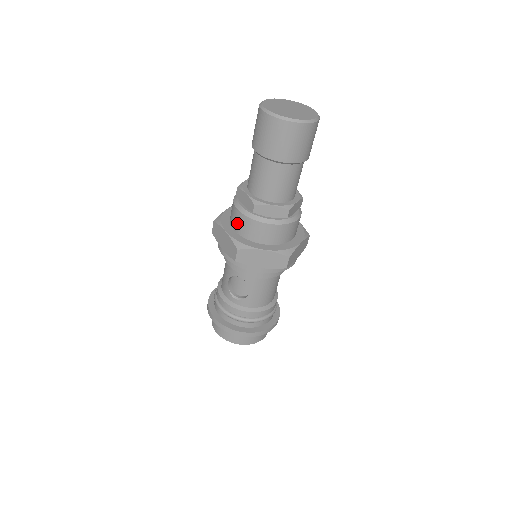
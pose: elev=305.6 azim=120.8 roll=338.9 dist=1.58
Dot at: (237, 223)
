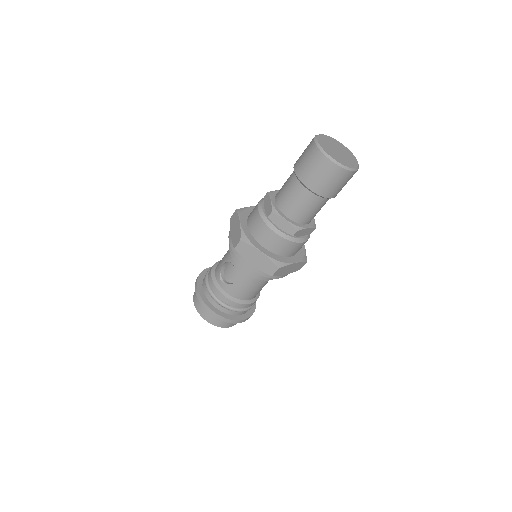
Dot at: (252, 220)
